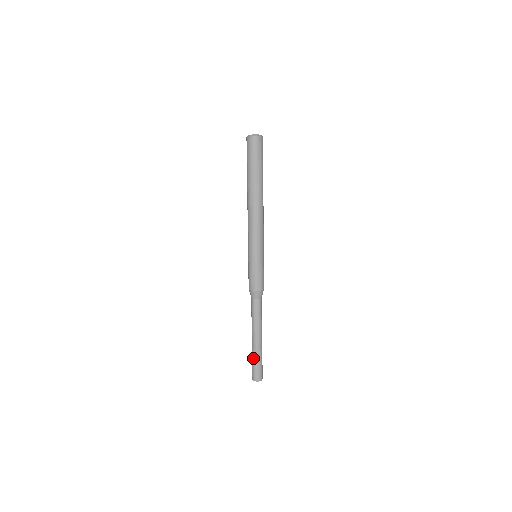
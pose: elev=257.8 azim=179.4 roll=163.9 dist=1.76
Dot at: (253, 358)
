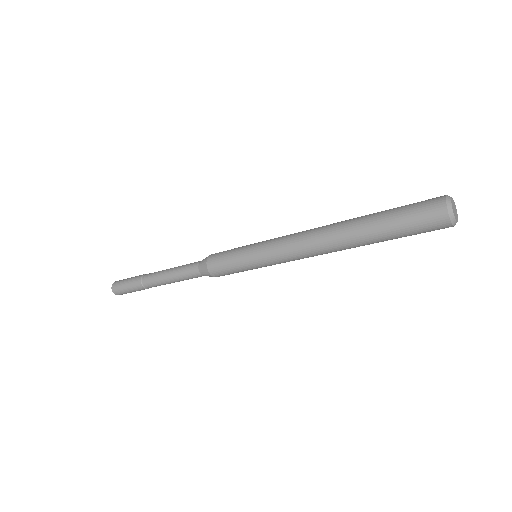
Dot at: (136, 289)
